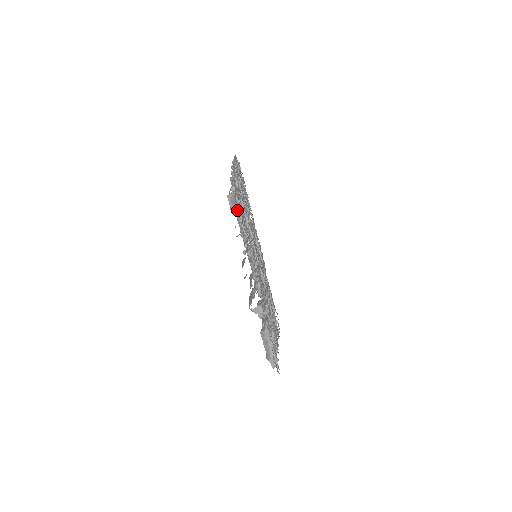
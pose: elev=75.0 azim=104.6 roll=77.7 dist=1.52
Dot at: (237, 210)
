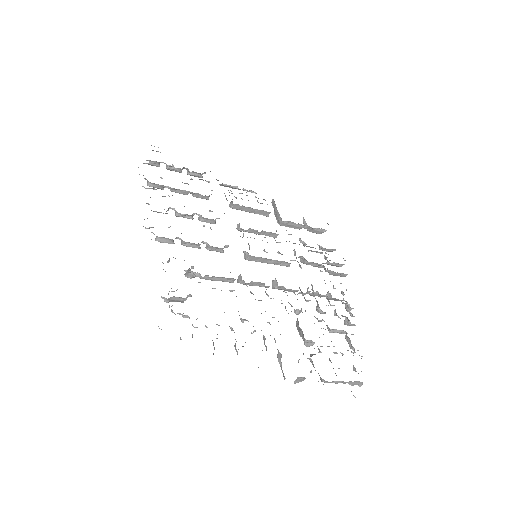
Dot at: occluded
